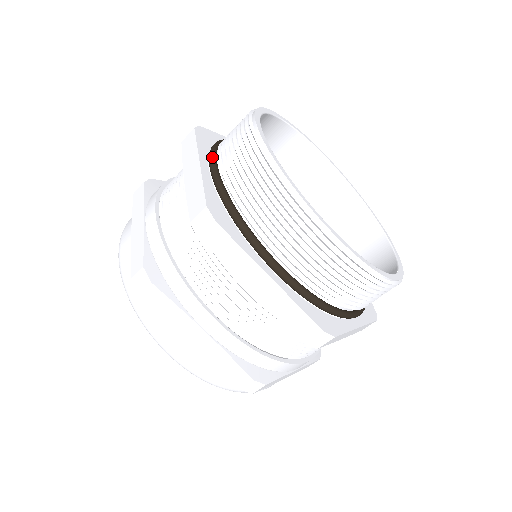
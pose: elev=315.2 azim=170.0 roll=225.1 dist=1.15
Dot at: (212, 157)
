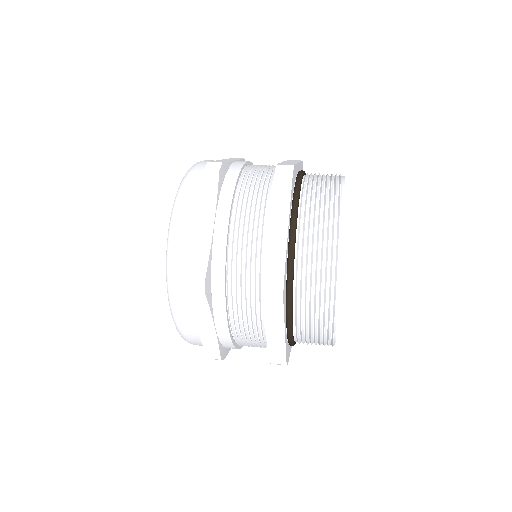
Dot at: (304, 171)
